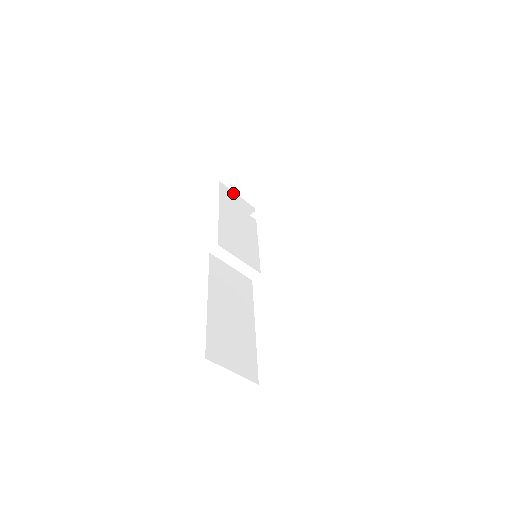
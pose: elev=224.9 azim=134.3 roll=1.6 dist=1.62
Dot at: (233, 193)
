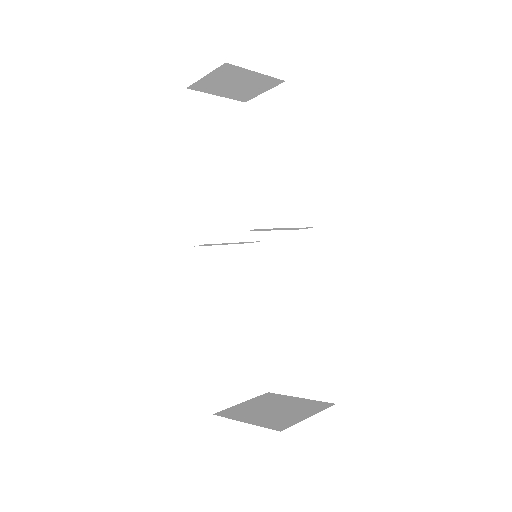
Dot at: (210, 98)
